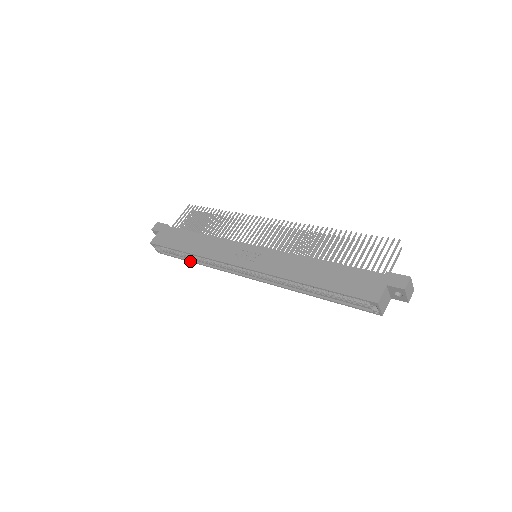
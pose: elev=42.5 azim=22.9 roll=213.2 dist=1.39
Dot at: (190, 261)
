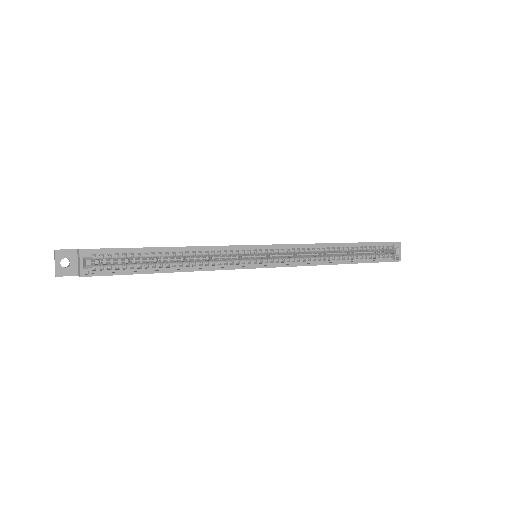
Dot at: (164, 270)
